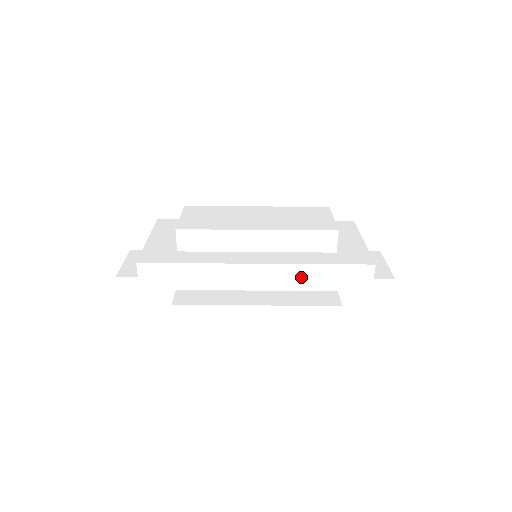
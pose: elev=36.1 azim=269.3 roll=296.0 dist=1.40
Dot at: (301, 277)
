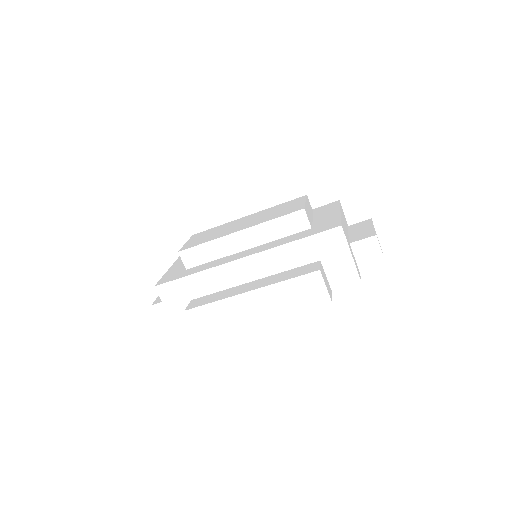
Dot at: (283, 258)
